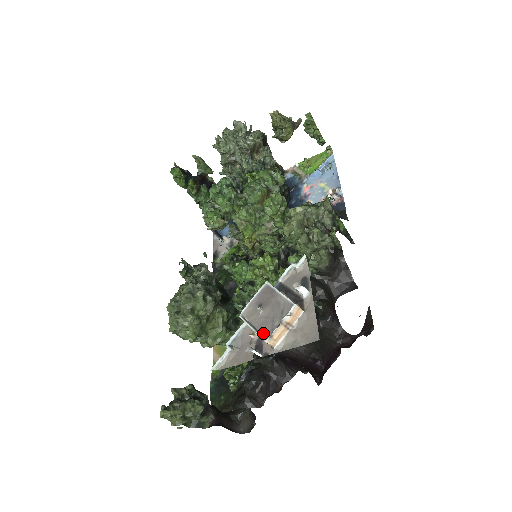
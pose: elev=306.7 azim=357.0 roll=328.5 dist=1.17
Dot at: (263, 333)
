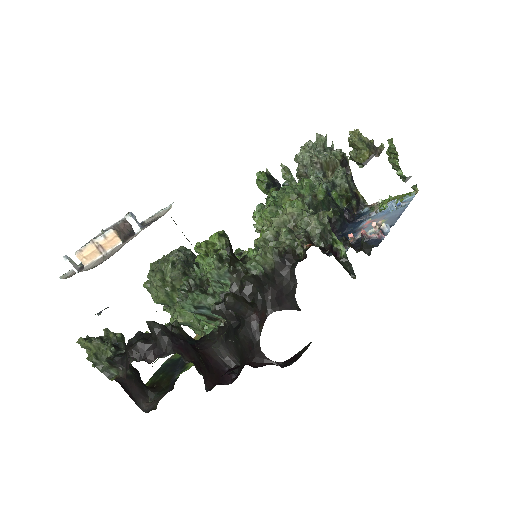
Dot at: (84, 249)
